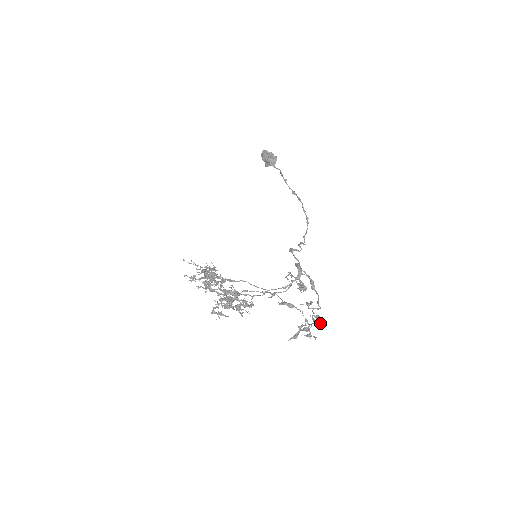
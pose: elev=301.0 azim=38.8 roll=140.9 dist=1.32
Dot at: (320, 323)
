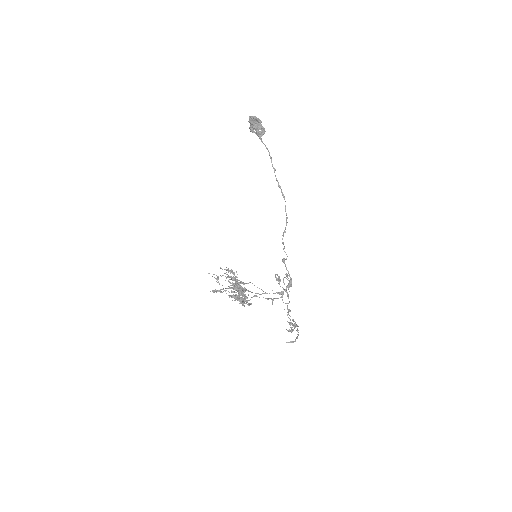
Dot at: occluded
